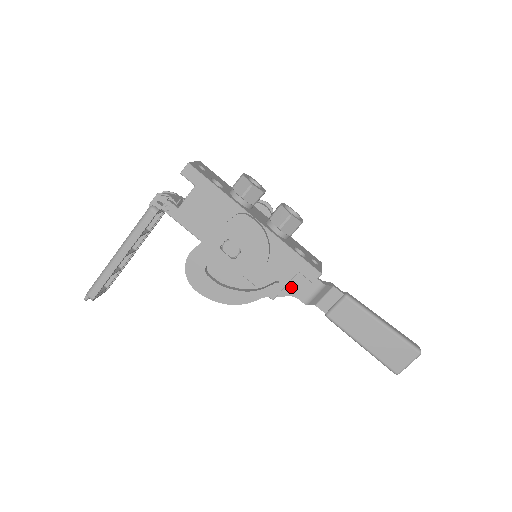
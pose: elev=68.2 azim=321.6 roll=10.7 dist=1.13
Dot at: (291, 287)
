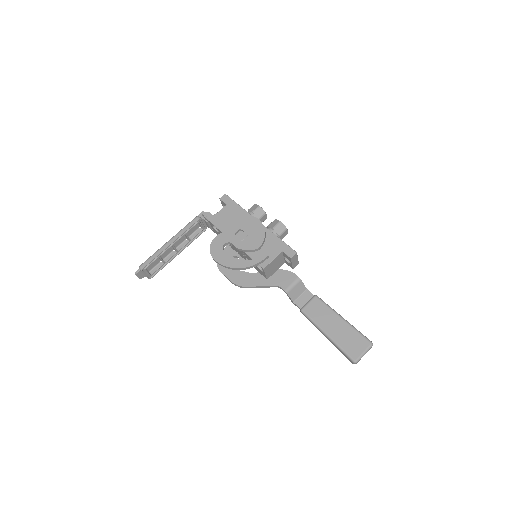
Dot at: (277, 279)
